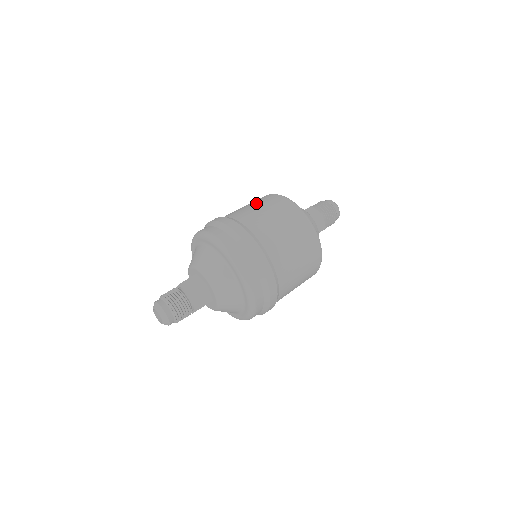
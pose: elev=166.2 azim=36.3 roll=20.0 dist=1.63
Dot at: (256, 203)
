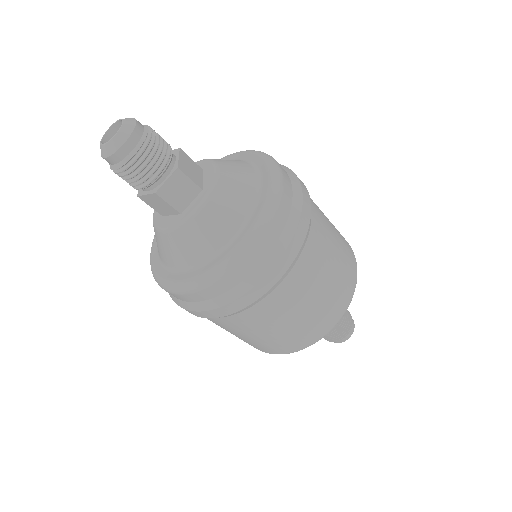
Dot at: occluded
